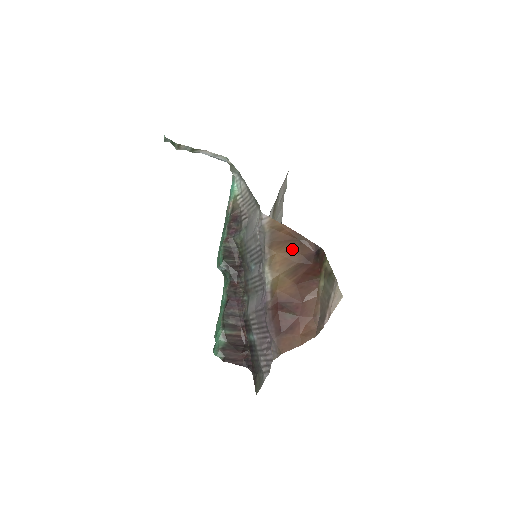
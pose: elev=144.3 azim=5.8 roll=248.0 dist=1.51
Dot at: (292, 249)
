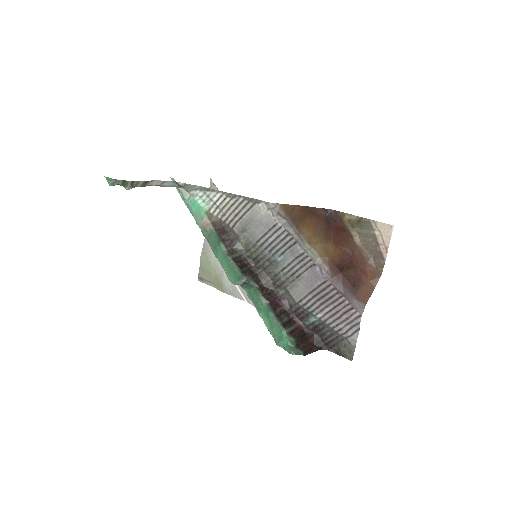
Dot at: (312, 221)
